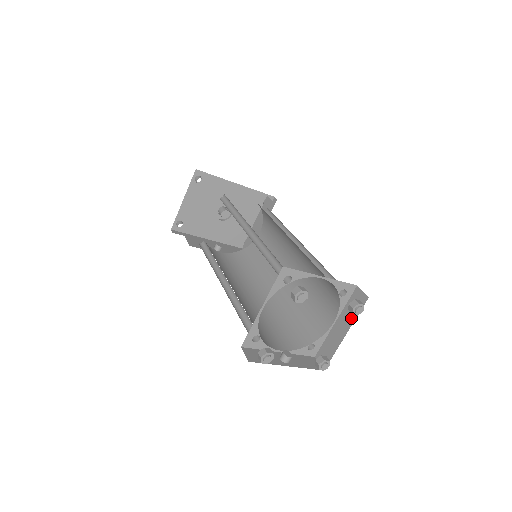
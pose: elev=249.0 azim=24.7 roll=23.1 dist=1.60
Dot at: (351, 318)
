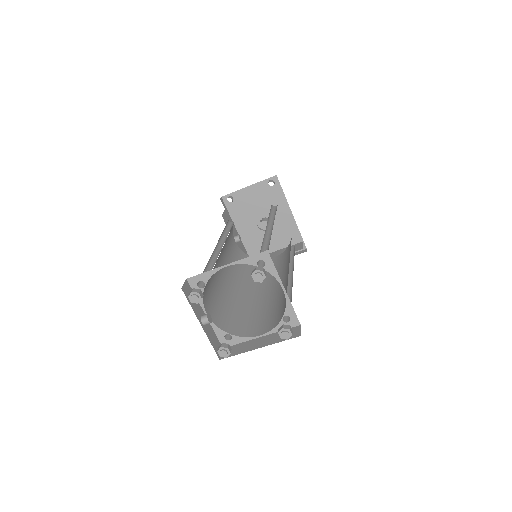
Dot at: (274, 340)
